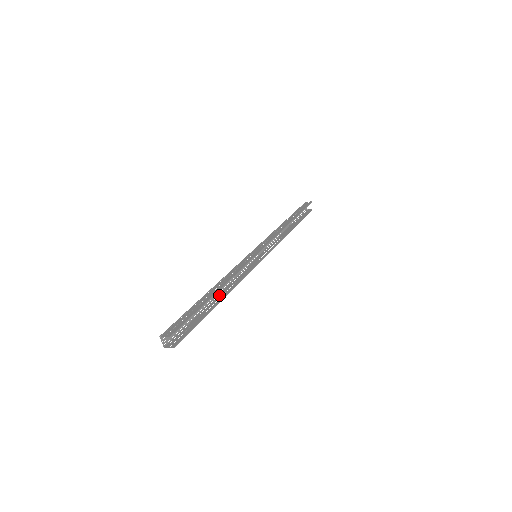
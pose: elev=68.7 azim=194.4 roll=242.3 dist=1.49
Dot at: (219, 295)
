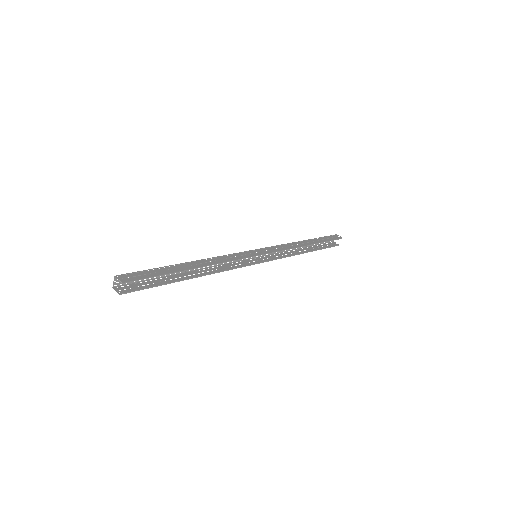
Dot at: (197, 271)
